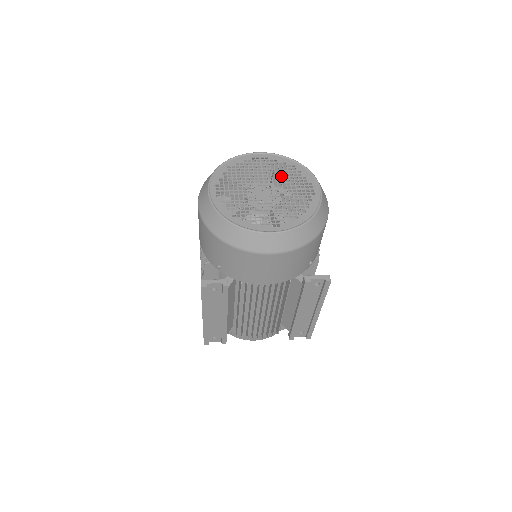
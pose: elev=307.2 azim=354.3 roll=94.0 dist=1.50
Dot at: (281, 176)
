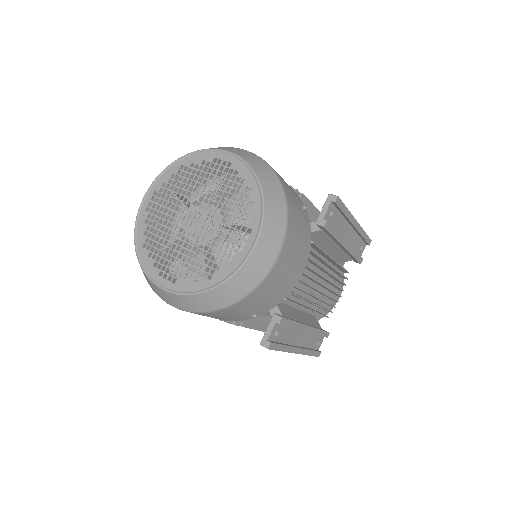
Dot at: (187, 190)
